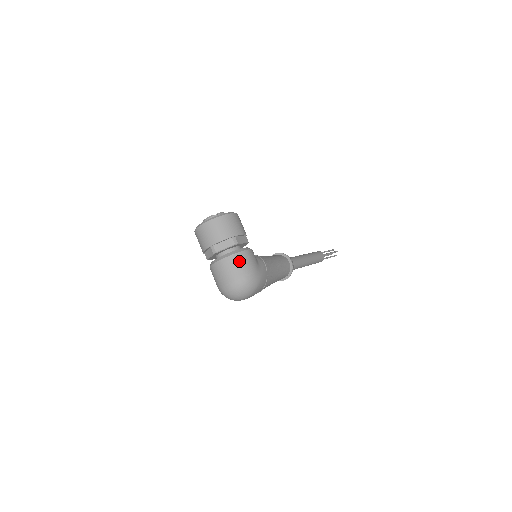
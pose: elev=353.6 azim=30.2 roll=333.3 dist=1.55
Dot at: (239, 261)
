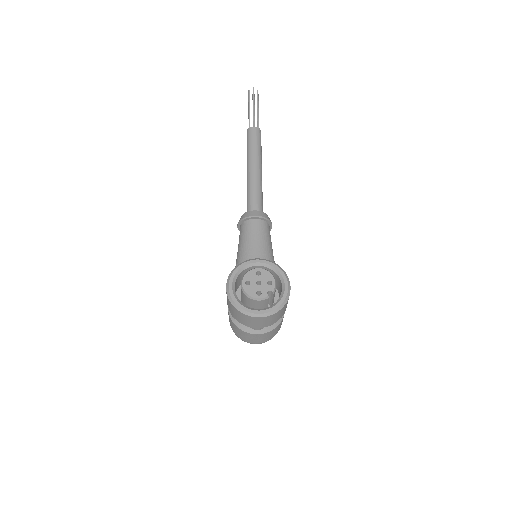
Dot at: (278, 328)
